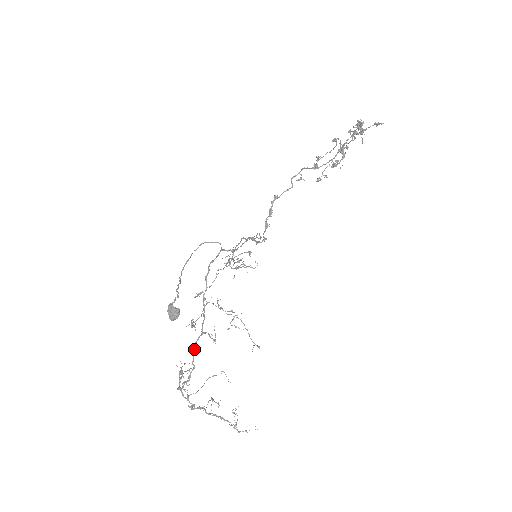
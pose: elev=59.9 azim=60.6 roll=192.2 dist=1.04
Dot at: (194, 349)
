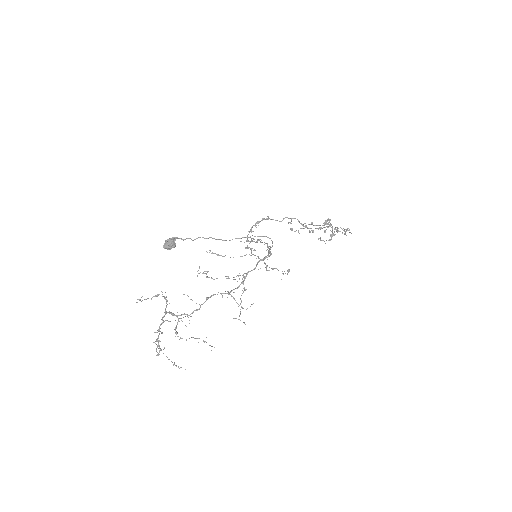
Dot at: (210, 297)
